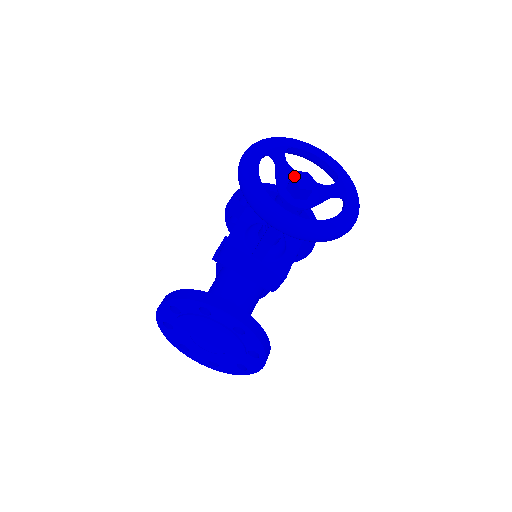
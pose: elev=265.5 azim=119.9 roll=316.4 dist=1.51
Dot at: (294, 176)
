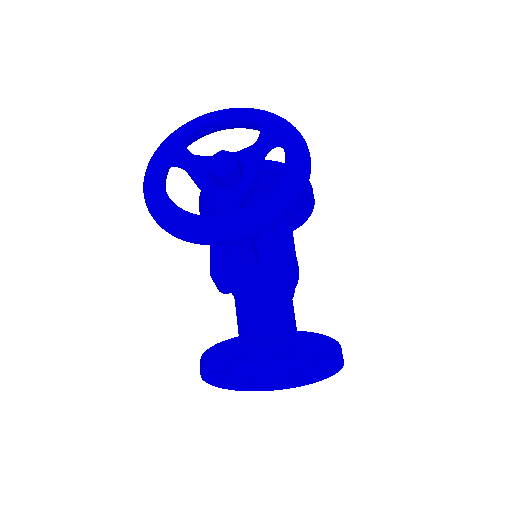
Dot at: (208, 168)
